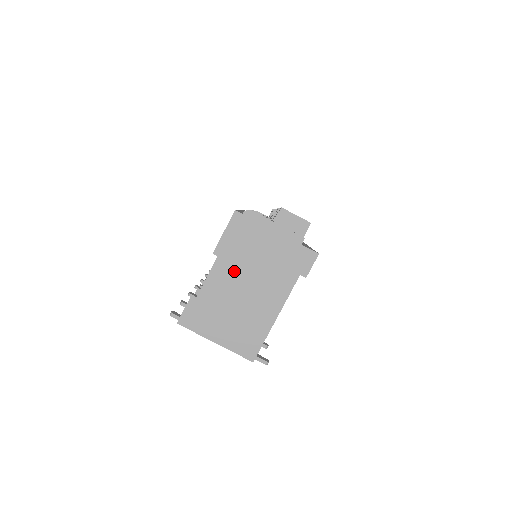
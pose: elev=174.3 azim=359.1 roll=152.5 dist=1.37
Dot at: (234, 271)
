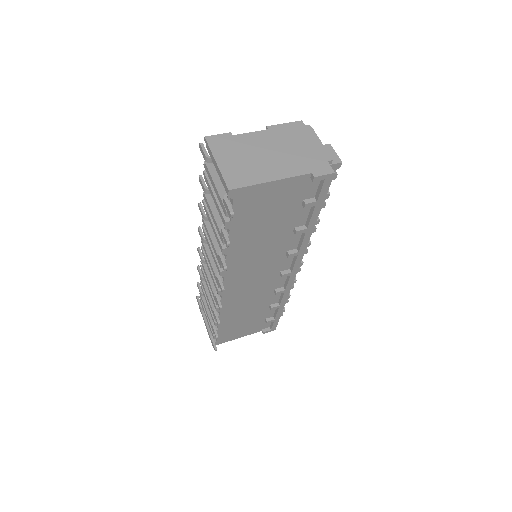
Dot at: (271, 142)
